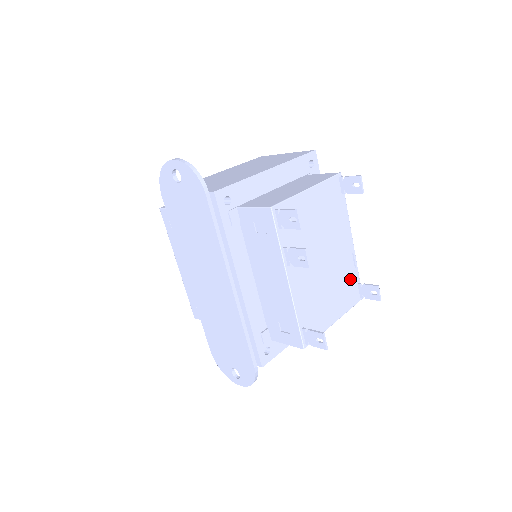
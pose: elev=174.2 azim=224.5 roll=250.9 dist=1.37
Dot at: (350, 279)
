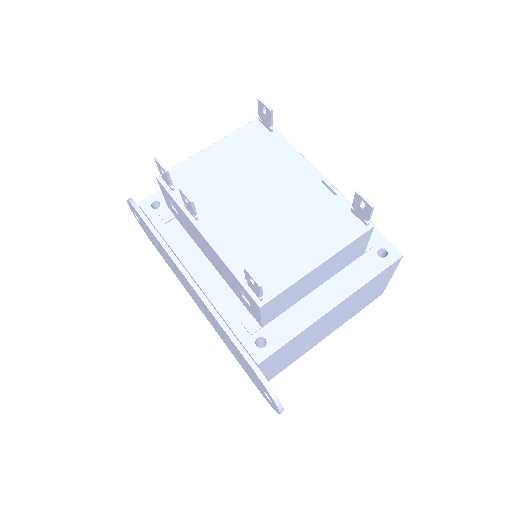
Dot at: (330, 209)
